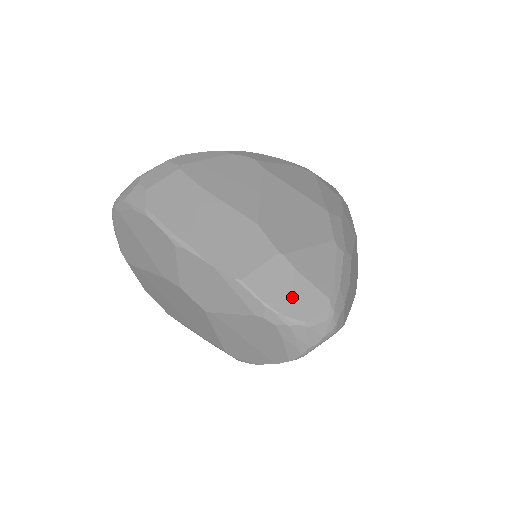
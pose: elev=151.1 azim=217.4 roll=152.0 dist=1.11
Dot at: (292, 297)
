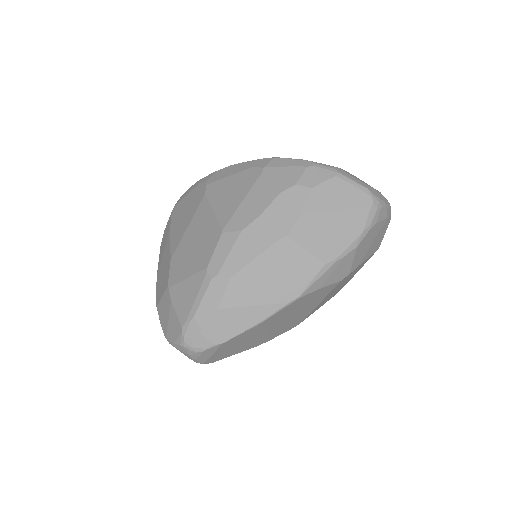
Dot at: (168, 323)
